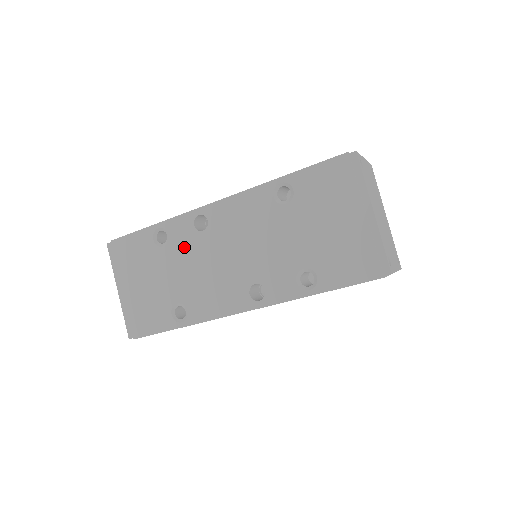
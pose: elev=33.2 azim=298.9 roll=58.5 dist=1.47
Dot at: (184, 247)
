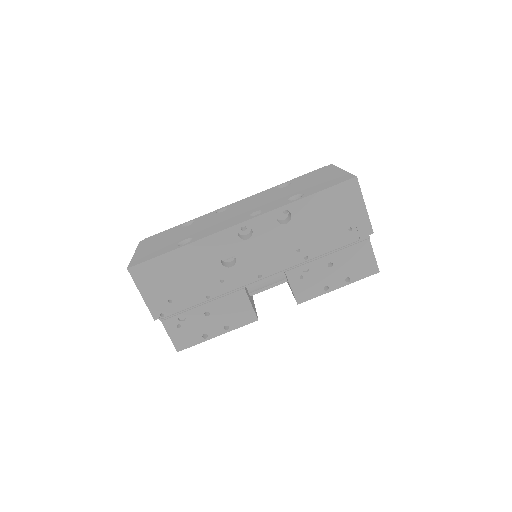
Dot at: (204, 221)
